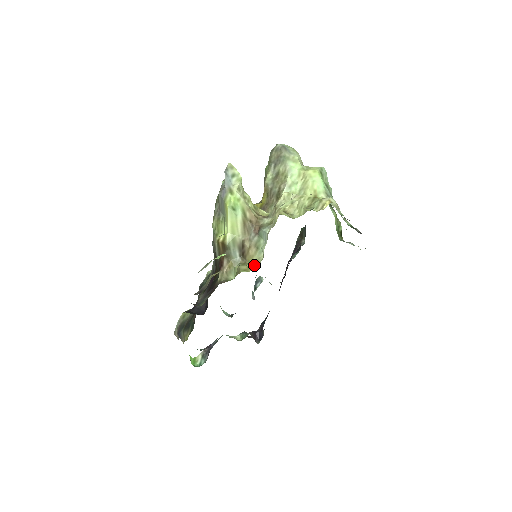
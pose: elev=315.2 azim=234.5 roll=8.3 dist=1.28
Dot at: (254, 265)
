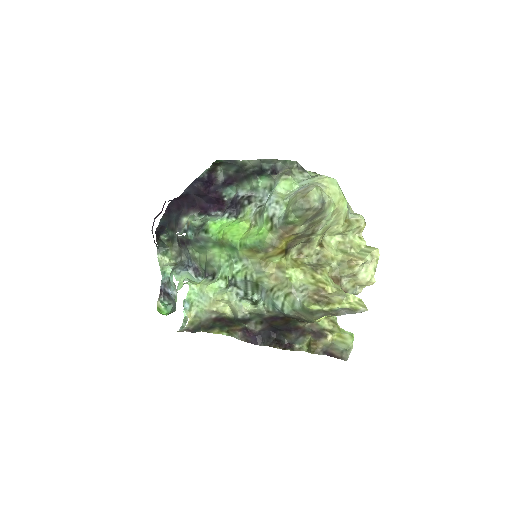
Dot at: occluded
